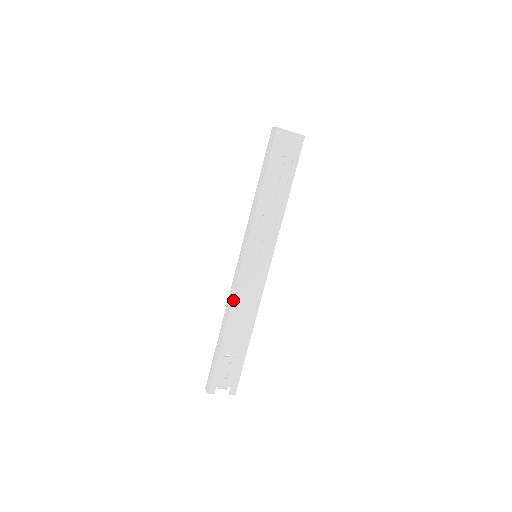
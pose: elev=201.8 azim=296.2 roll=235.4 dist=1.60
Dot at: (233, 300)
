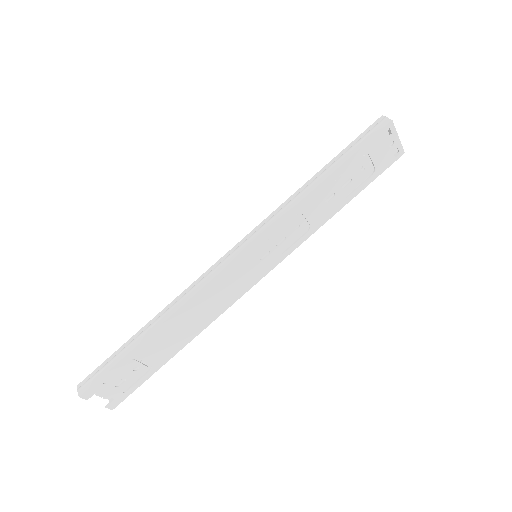
Dot at: (195, 296)
